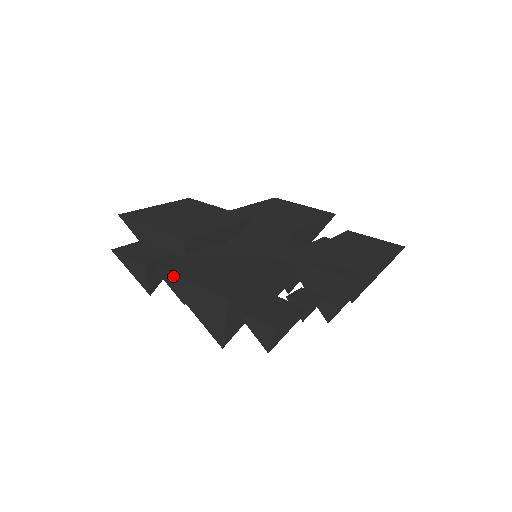
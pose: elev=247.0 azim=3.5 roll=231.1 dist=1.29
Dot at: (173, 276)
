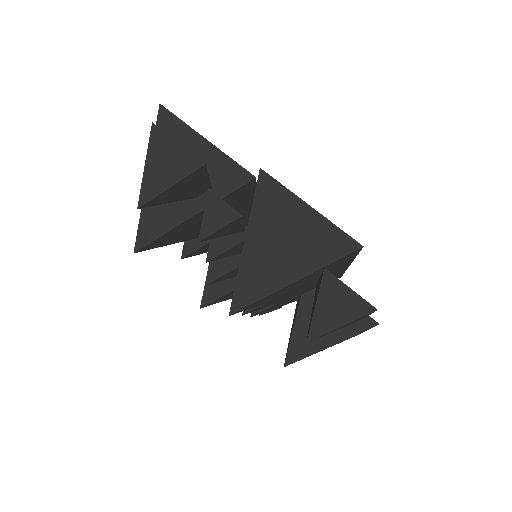
Dot at: (283, 189)
